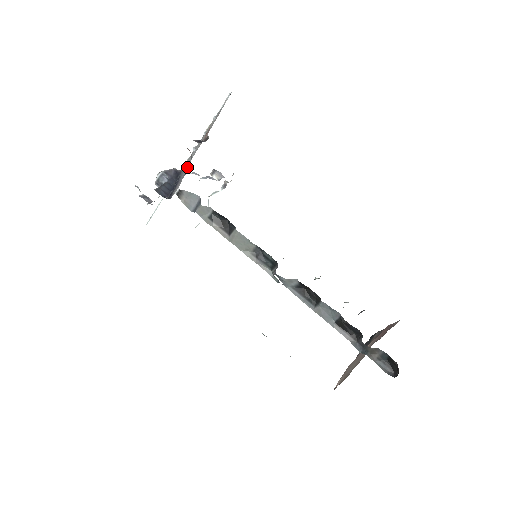
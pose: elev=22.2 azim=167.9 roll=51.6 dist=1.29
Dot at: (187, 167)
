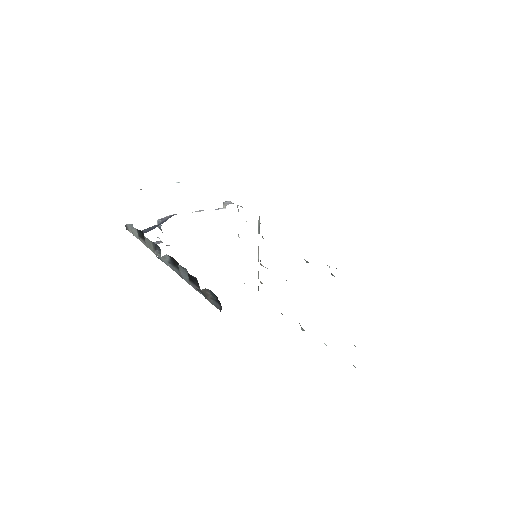
Dot at: occluded
